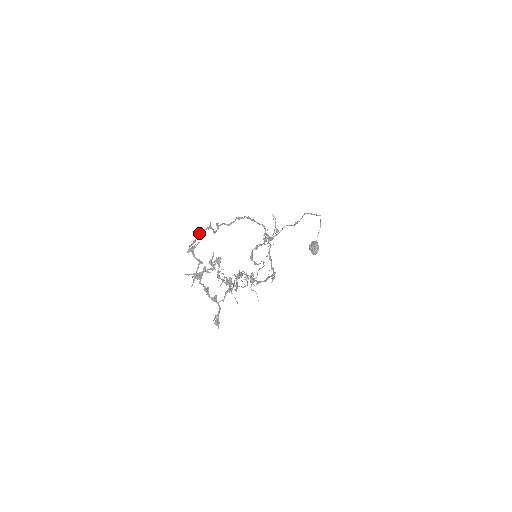
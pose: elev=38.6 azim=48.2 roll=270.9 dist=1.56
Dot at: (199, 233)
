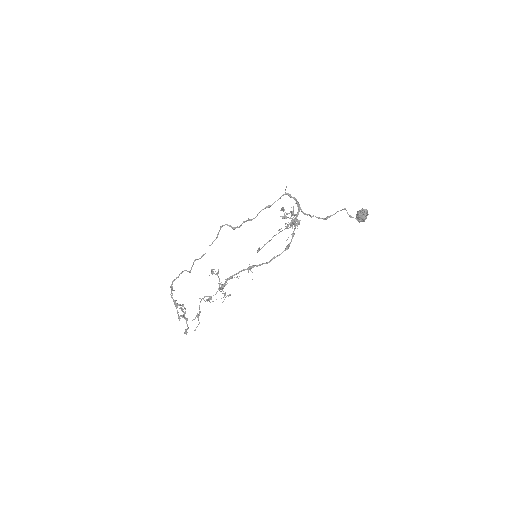
Dot at: (181, 272)
